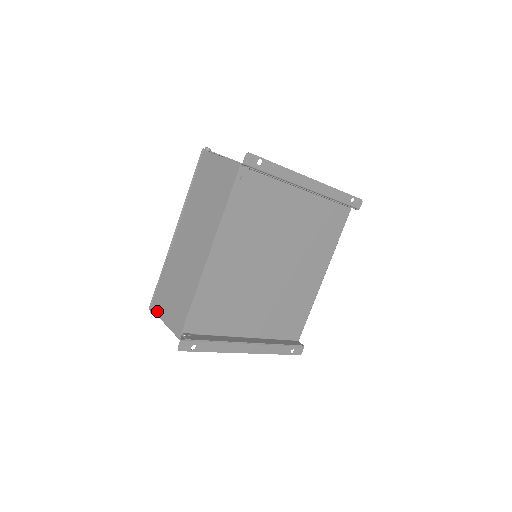
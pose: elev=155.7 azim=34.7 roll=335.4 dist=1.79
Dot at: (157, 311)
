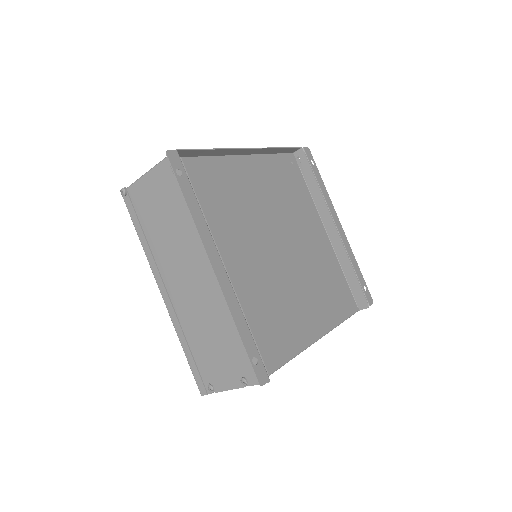
Dot at: occluded
